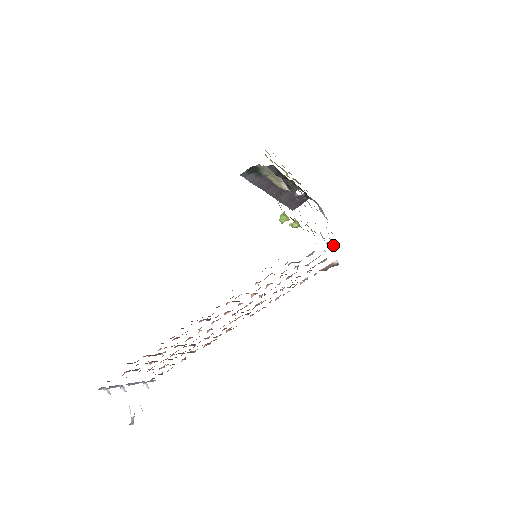
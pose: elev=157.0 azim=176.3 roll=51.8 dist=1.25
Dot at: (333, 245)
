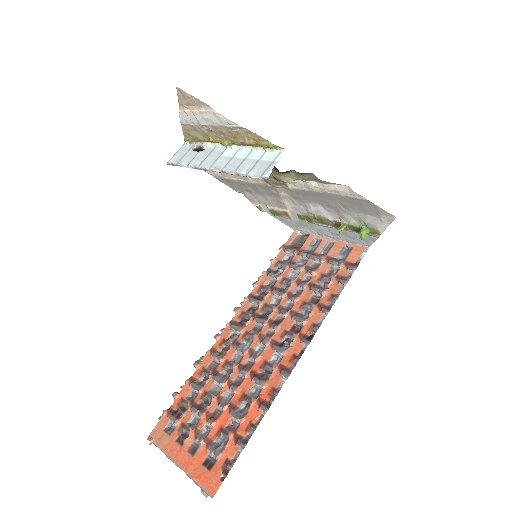
Dot at: (264, 211)
